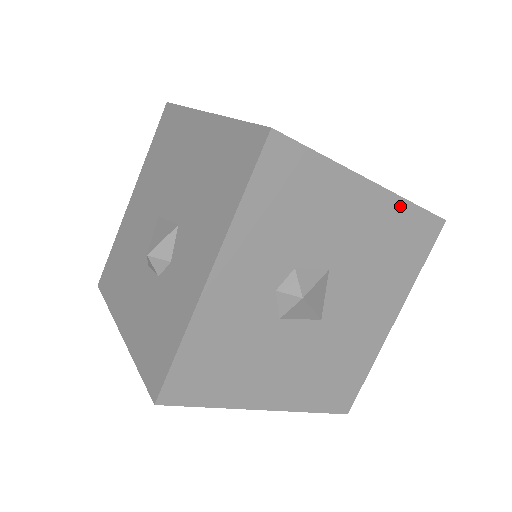
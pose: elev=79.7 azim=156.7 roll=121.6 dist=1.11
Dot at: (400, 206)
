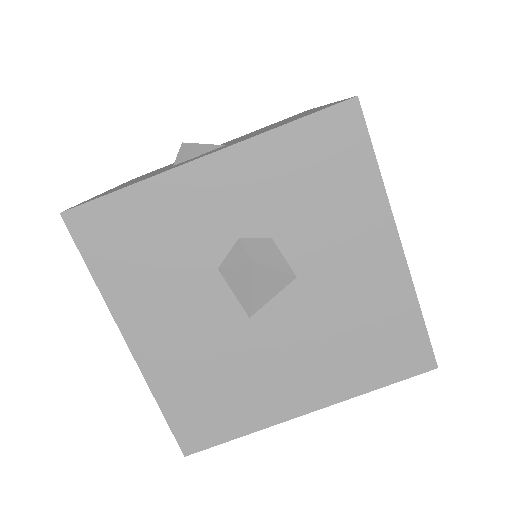
Dot at: (407, 297)
